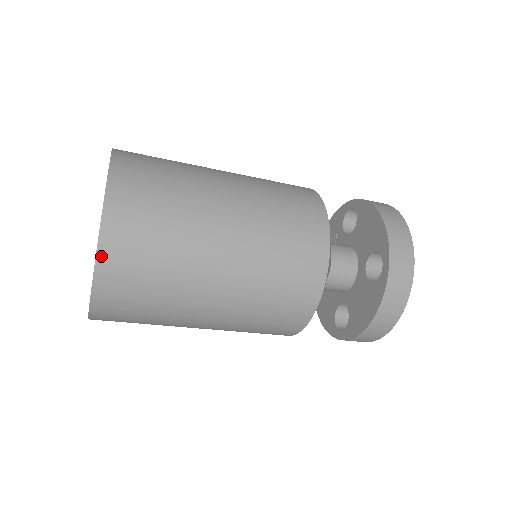
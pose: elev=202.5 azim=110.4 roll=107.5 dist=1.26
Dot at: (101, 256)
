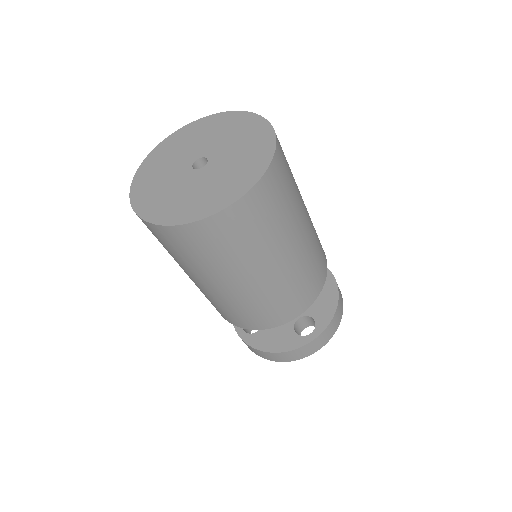
Dot at: occluded
